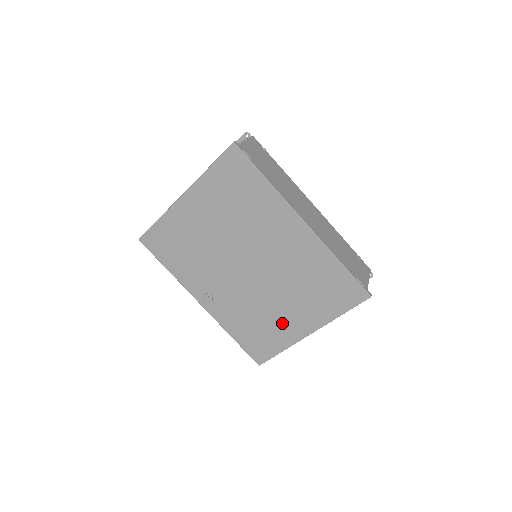
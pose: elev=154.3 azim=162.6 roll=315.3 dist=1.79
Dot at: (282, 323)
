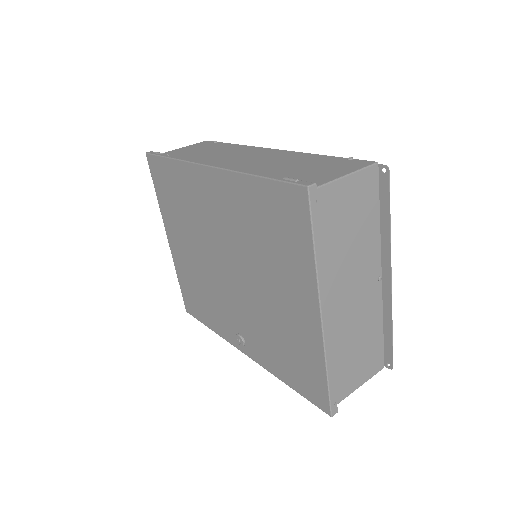
Dot at: (293, 323)
